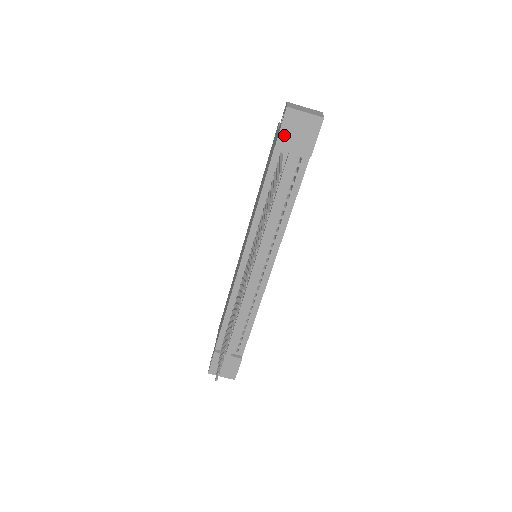
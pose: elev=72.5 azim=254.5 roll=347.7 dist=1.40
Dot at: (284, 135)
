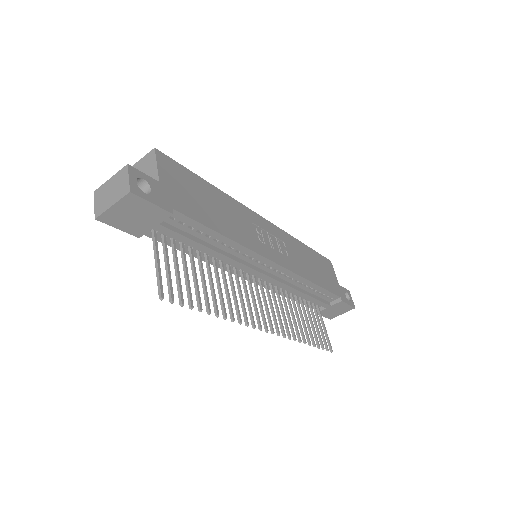
Dot at: (130, 229)
